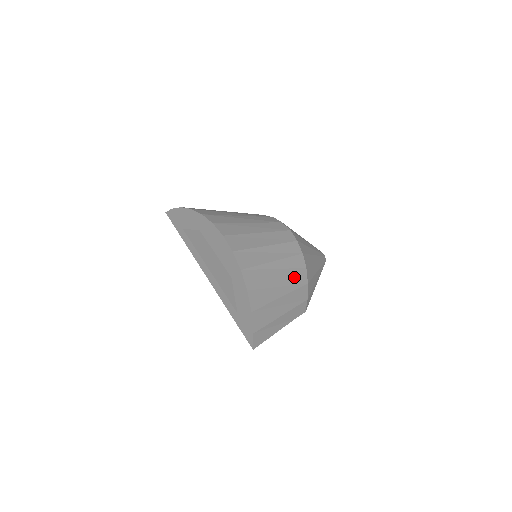
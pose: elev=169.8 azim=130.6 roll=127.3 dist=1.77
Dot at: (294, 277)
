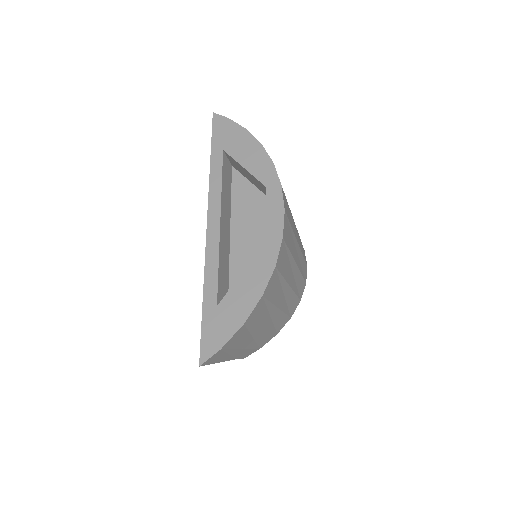
Dot at: (281, 318)
